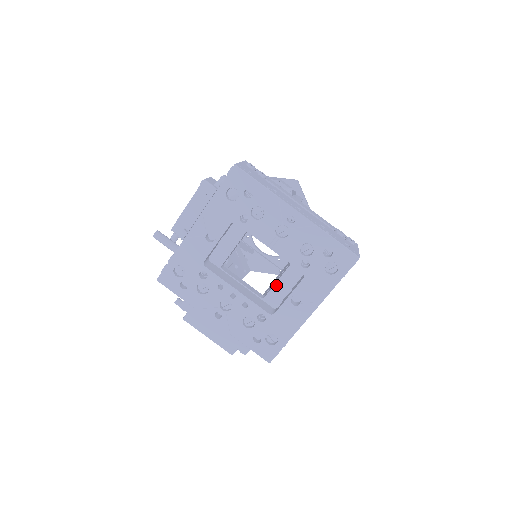
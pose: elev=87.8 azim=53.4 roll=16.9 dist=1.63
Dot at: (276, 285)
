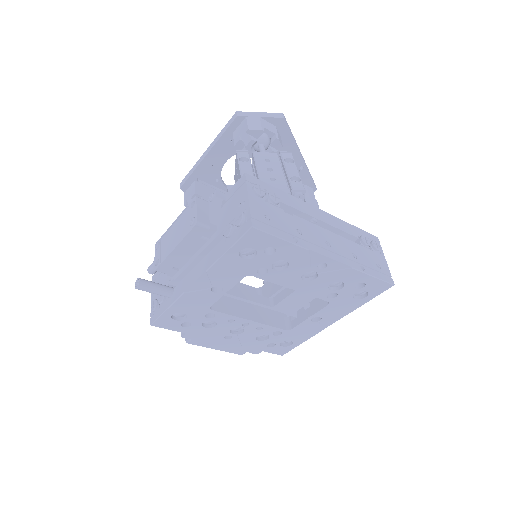
Dot at: (289, 297)
